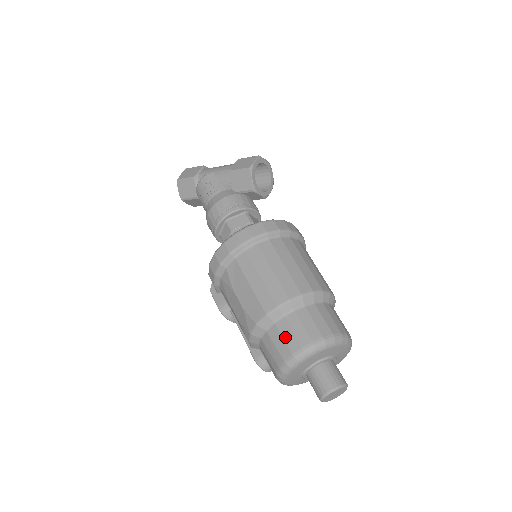
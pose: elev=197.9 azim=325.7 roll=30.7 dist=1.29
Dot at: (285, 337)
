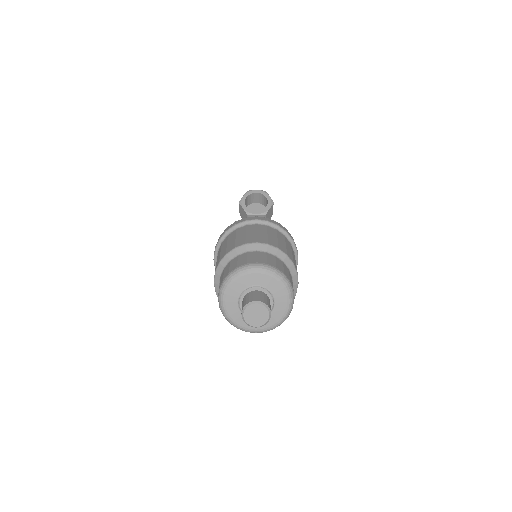
Dot at: occluded
